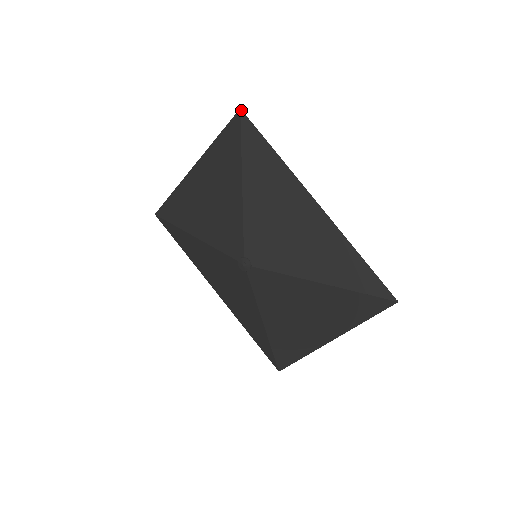
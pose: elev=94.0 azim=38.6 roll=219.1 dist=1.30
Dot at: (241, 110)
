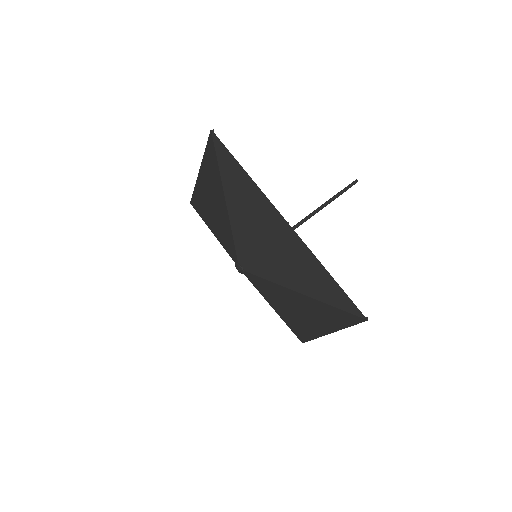
Dot at: (212, 131)
